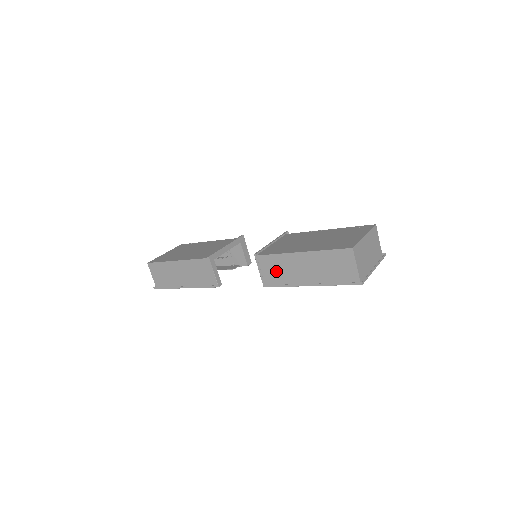
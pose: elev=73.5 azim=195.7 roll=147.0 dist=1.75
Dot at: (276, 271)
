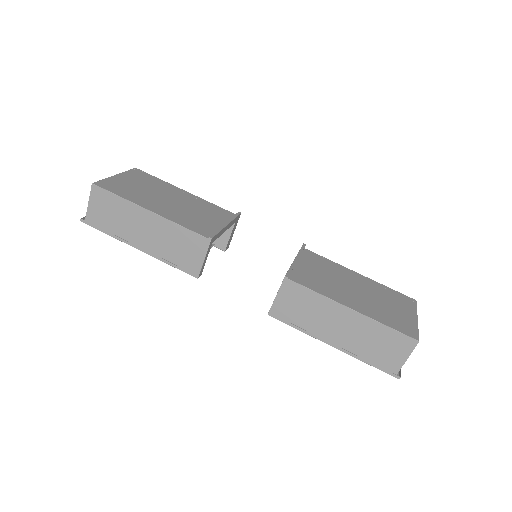
Dot at: (299, 307)
